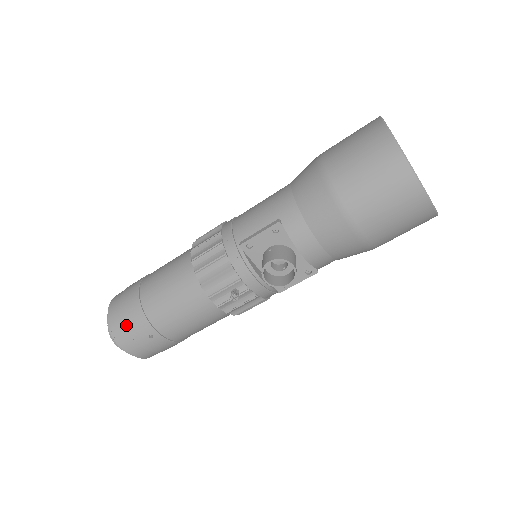
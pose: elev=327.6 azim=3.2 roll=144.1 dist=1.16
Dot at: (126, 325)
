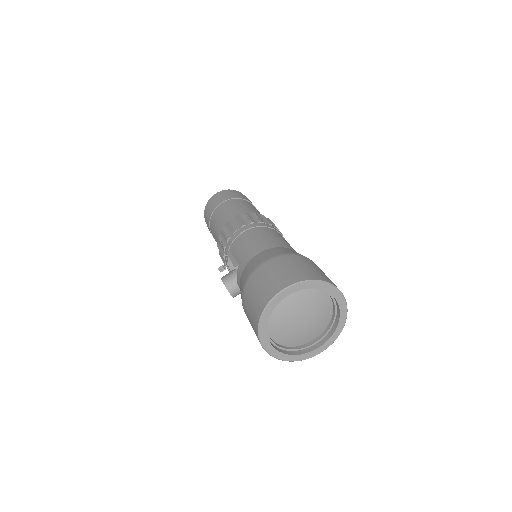
Dot at: (206, 218)
